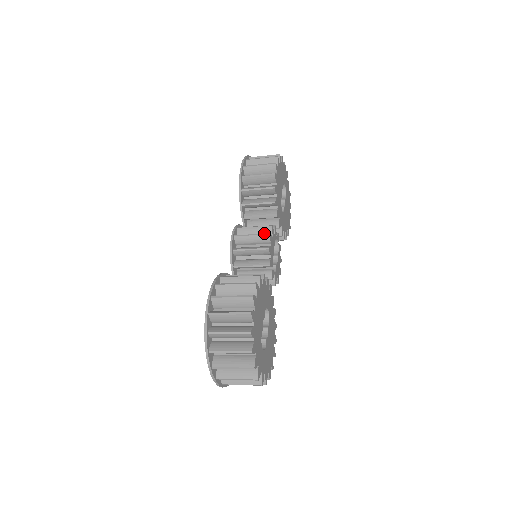
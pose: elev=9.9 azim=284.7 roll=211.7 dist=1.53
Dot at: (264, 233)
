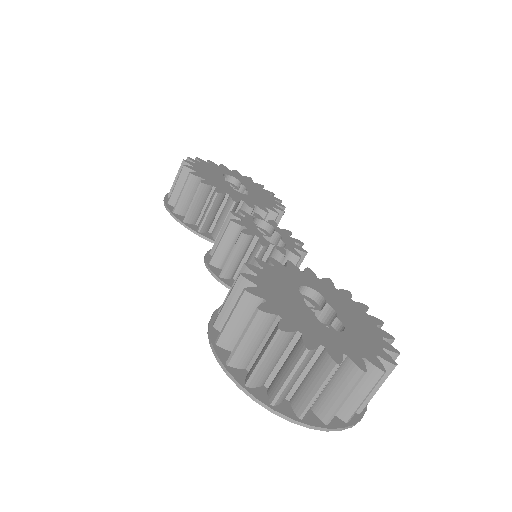
Dot at: occluded
